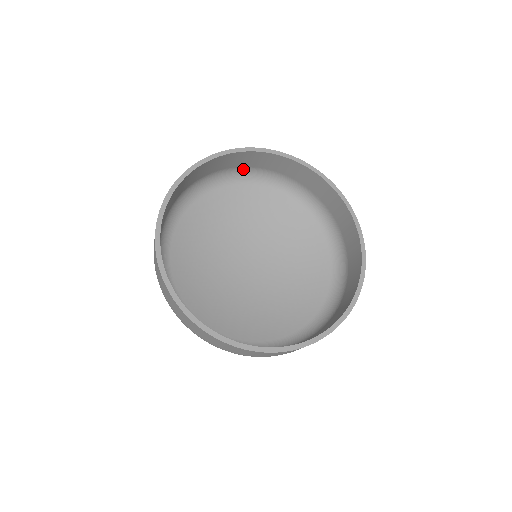
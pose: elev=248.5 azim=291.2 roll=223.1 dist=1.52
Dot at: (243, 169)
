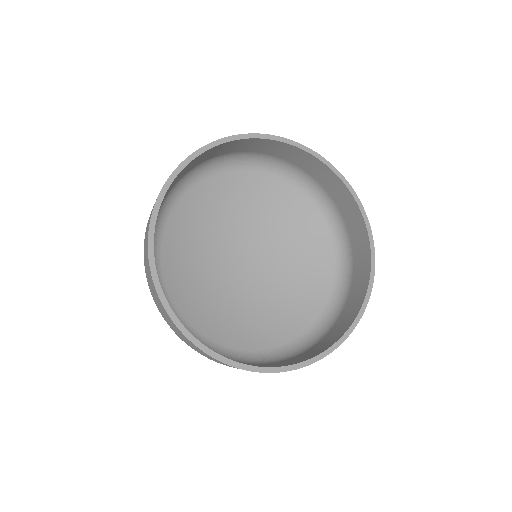
Dot at: (273, 158)
